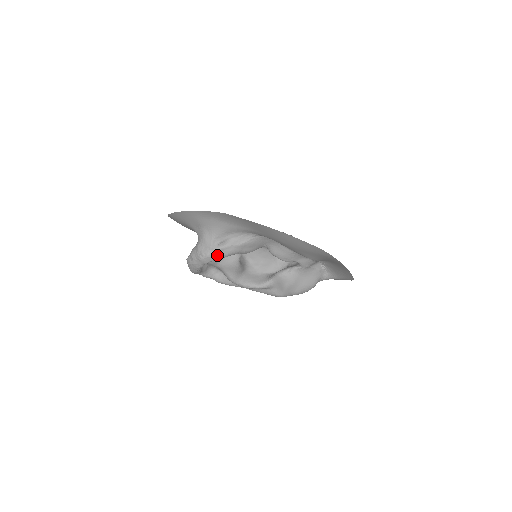
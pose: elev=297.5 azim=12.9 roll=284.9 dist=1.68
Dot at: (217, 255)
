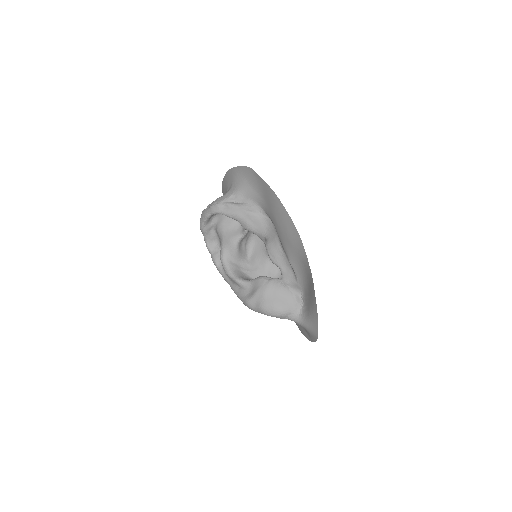
Dot at: (224, 209)
